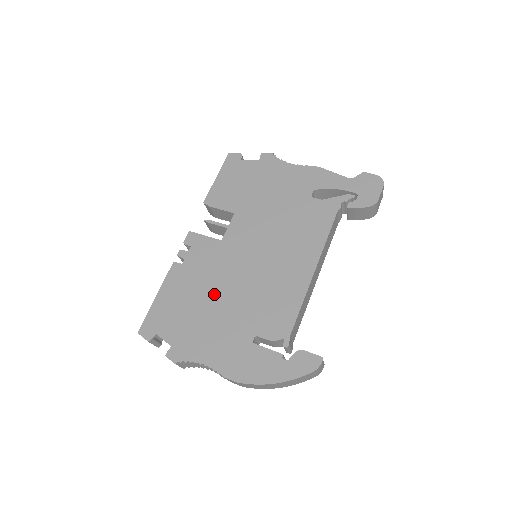
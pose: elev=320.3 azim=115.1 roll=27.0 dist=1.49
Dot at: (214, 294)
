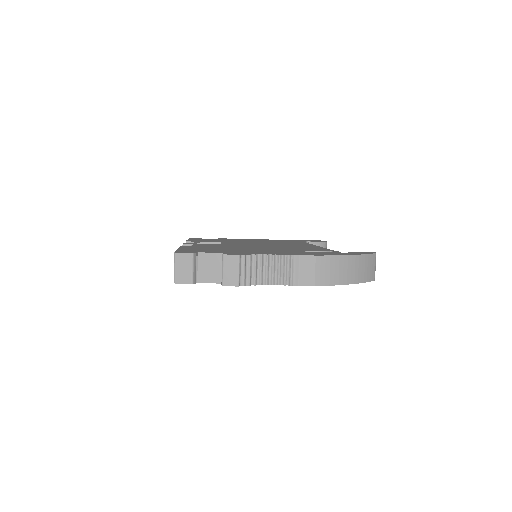
Dot at: (241, 248)
